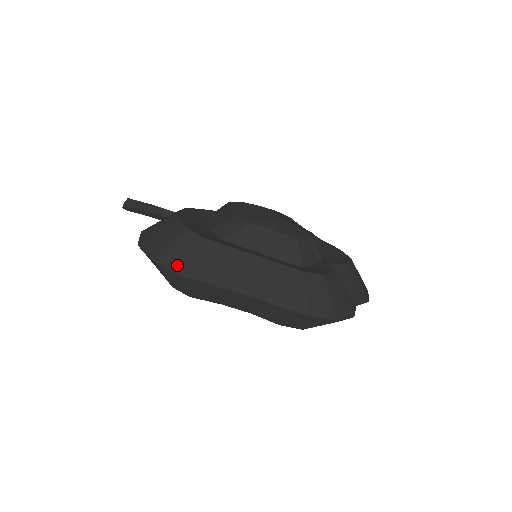
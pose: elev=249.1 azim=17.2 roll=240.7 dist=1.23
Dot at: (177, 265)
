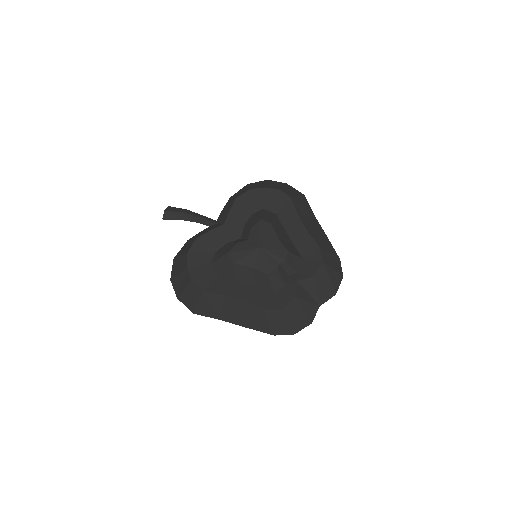
Dot at: (190, 306)
